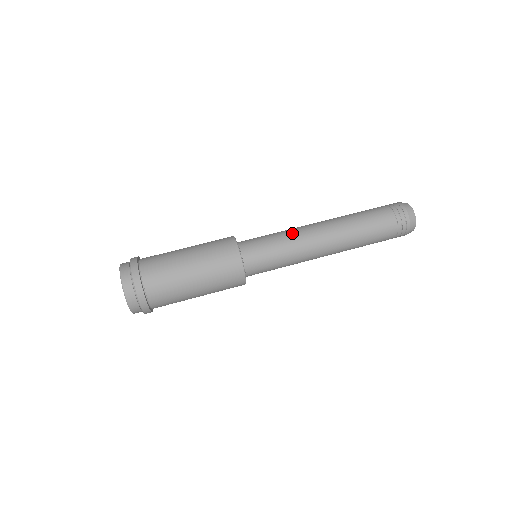
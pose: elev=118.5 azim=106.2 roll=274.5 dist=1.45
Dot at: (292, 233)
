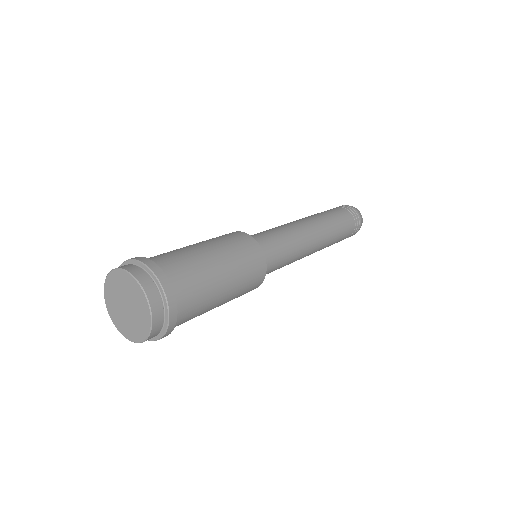
Dot at: (281, 226)
